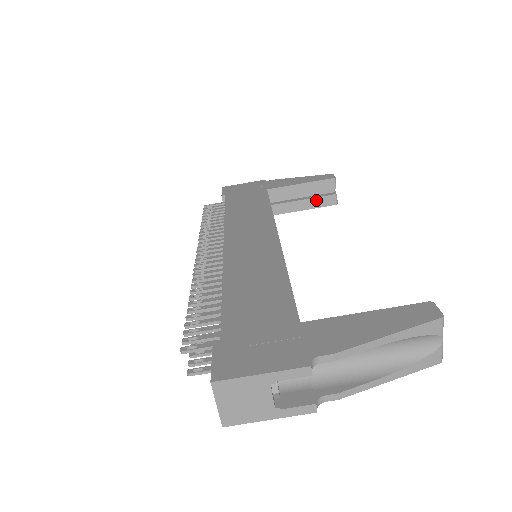
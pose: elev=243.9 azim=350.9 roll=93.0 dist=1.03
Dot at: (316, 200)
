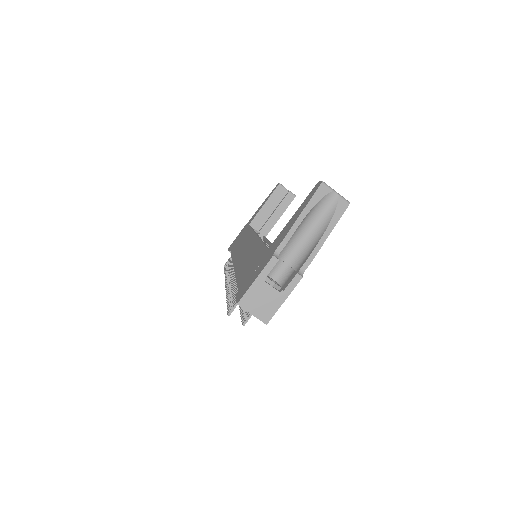
Dot at: (282, 205)
